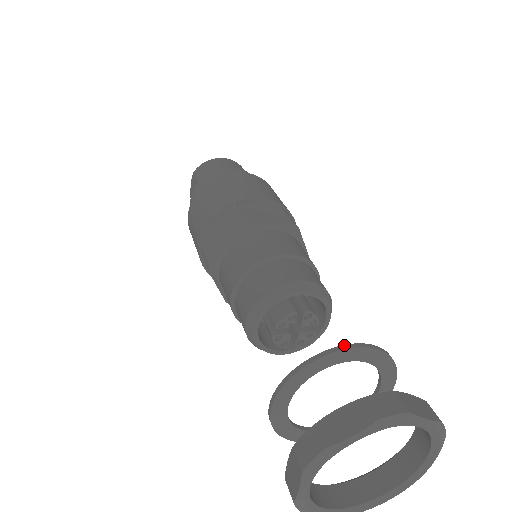
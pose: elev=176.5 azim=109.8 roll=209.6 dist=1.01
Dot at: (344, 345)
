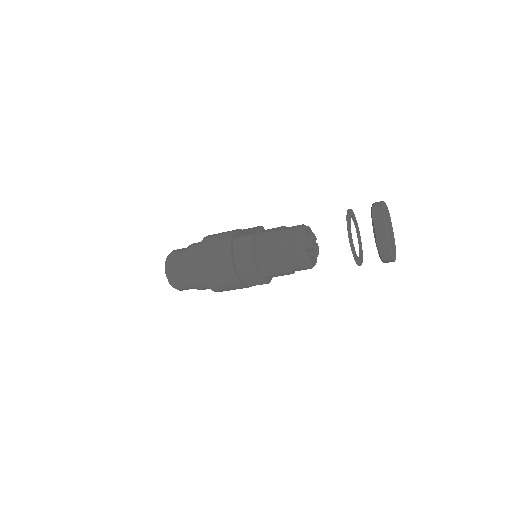
Dot at: (347, 212)
